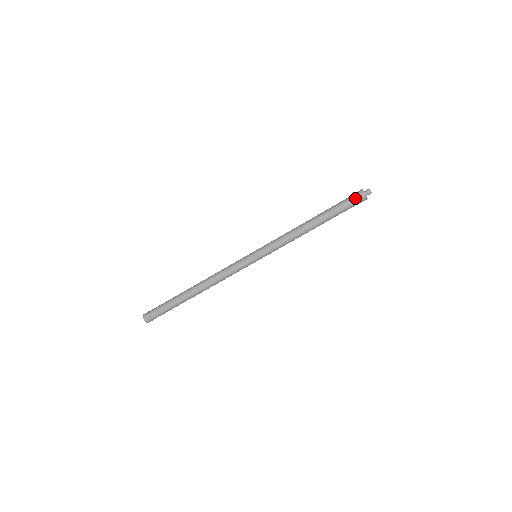
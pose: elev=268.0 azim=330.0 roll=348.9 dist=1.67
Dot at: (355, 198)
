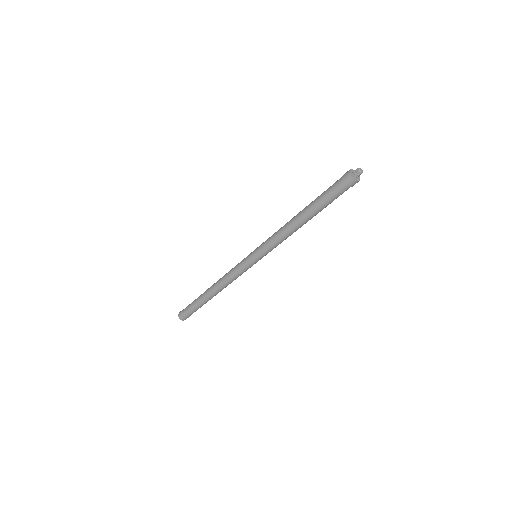
Dot at: (340, 180)
